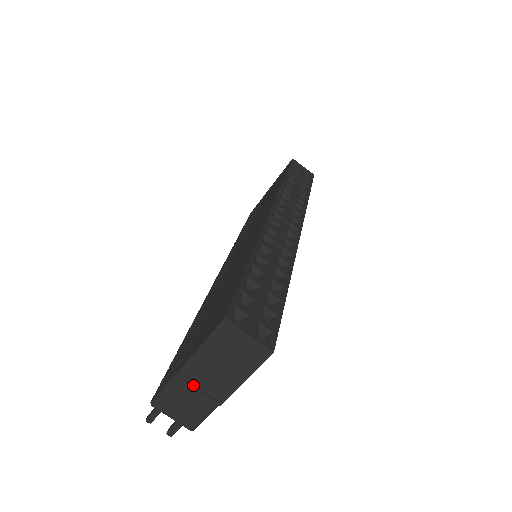
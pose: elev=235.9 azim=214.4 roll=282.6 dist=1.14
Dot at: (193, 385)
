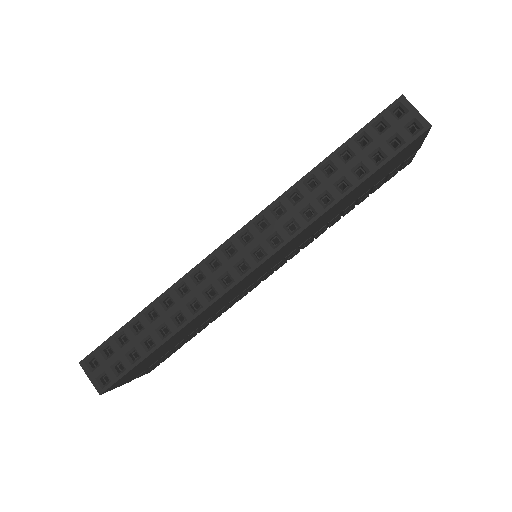
Dot at: occluded
